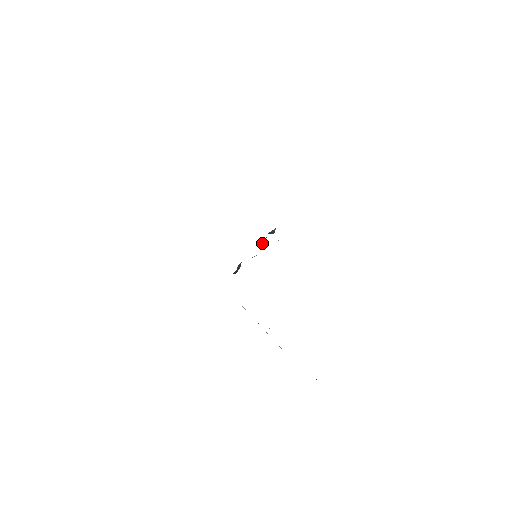
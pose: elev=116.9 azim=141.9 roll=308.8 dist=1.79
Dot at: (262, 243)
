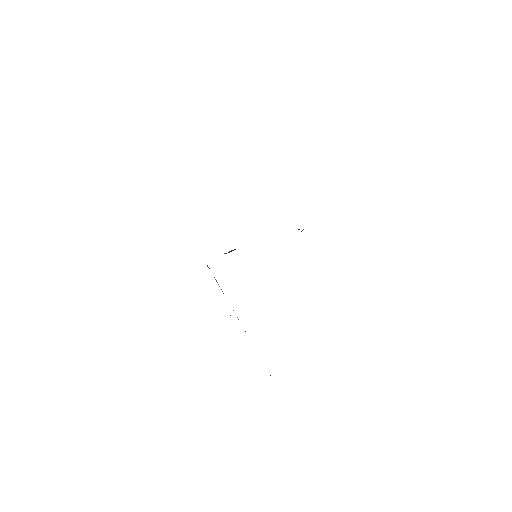
Dot at: occluded
